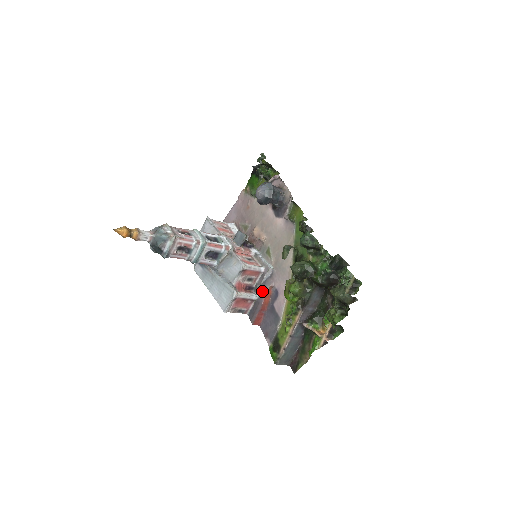
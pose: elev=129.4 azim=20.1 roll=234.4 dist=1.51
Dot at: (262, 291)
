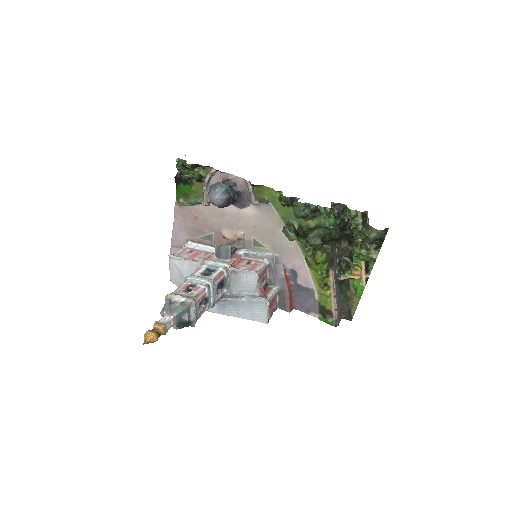
Dot at: (280, 280)
